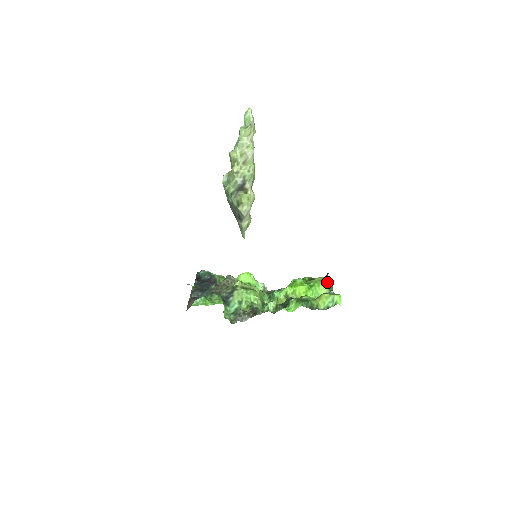
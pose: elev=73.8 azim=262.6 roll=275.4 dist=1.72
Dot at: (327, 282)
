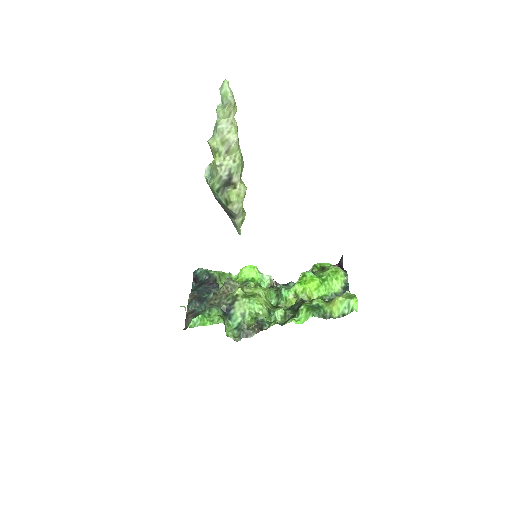
Dot at: (341, 274)
